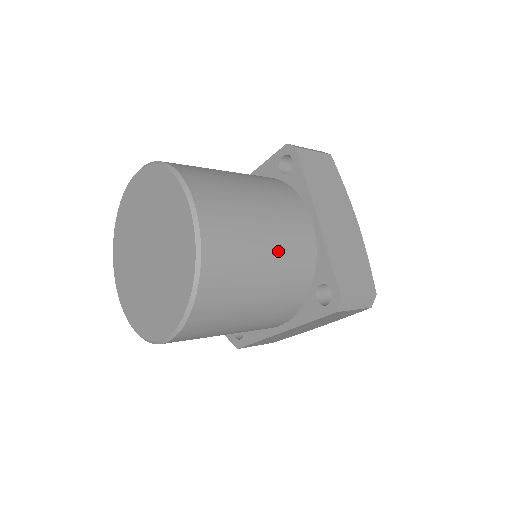
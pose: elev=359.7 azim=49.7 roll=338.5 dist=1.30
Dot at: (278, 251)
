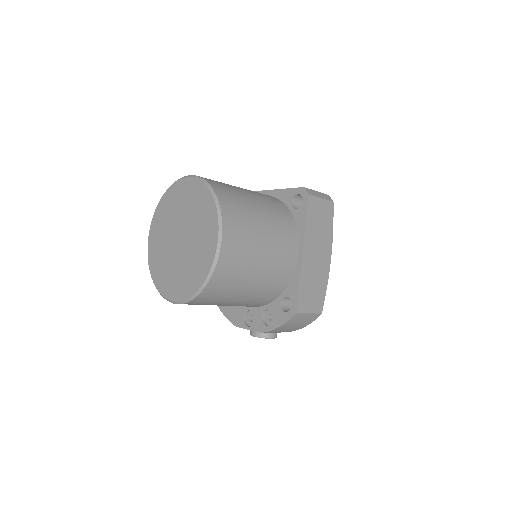
Dot at: (250, 191)
